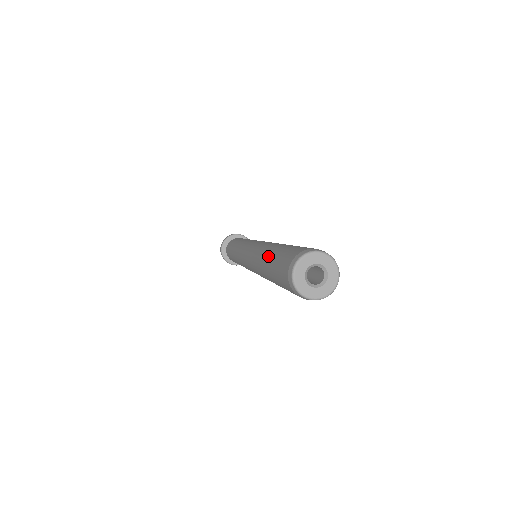
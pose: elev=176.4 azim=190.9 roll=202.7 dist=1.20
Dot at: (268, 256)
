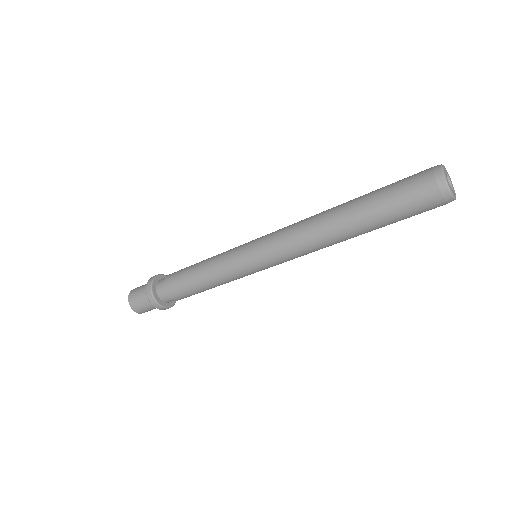
Dot at: (360, 200)
